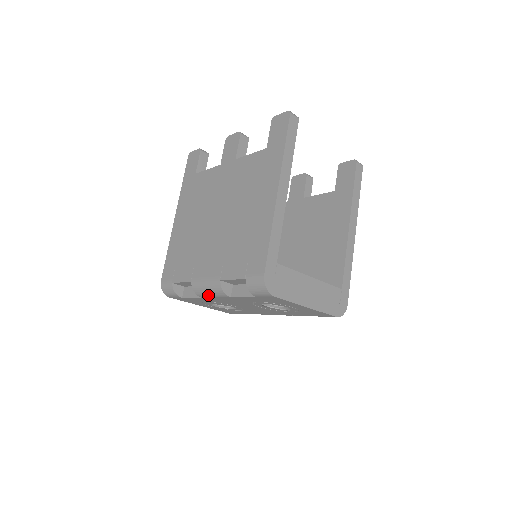
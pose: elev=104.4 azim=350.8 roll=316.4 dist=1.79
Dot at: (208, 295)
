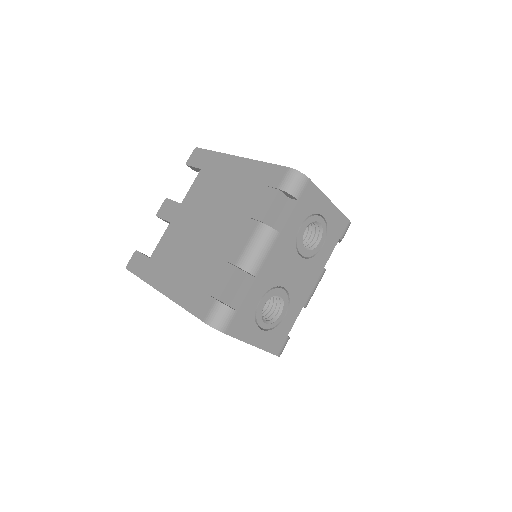
Dot at: (261, 257)
